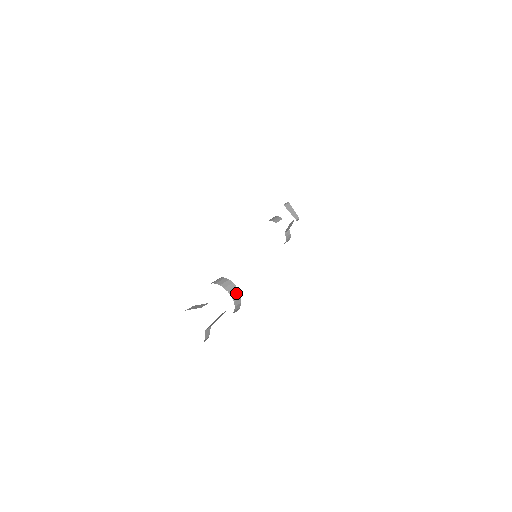
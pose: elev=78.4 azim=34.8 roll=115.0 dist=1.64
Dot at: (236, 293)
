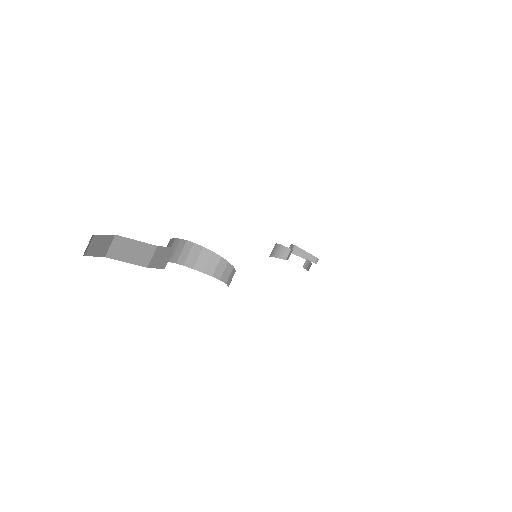
Dot at: (224, 268)
